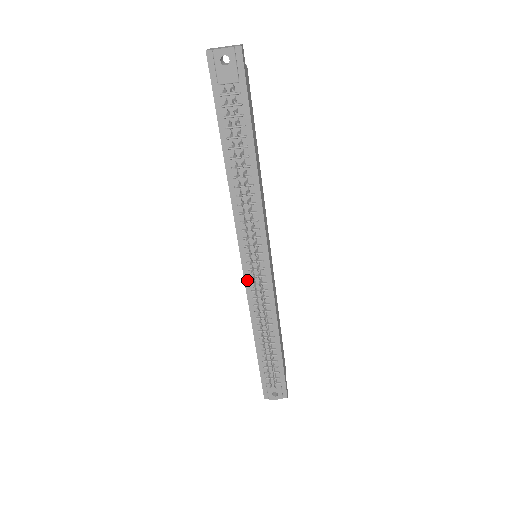
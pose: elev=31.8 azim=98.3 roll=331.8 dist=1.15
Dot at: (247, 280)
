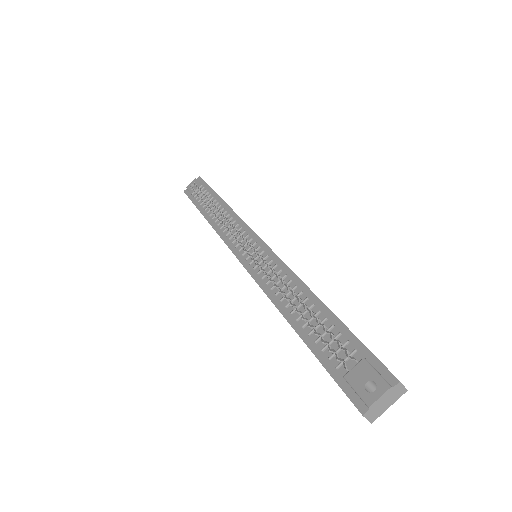
Dot at: (250, 269)
